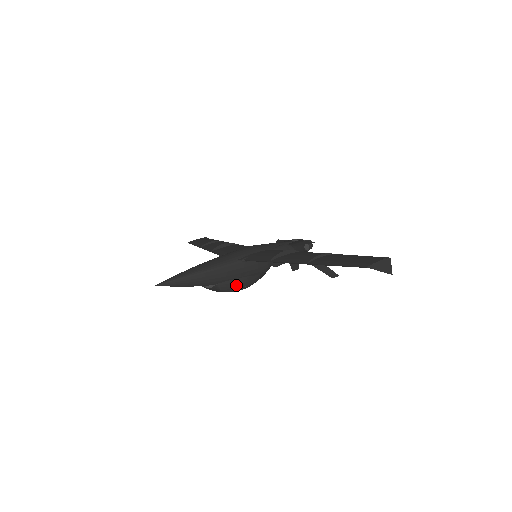
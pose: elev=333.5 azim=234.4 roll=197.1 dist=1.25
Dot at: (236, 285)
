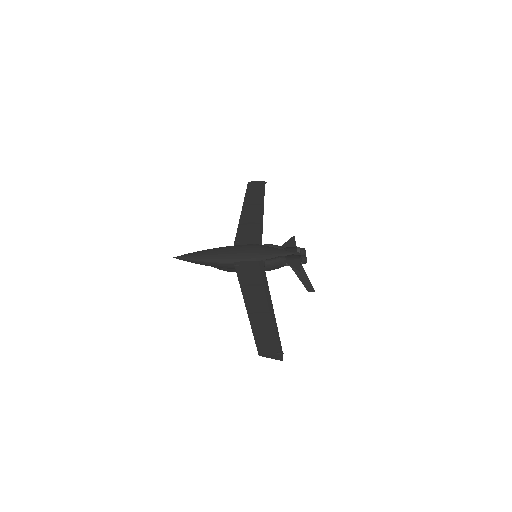
Dot at: (232, 271)
